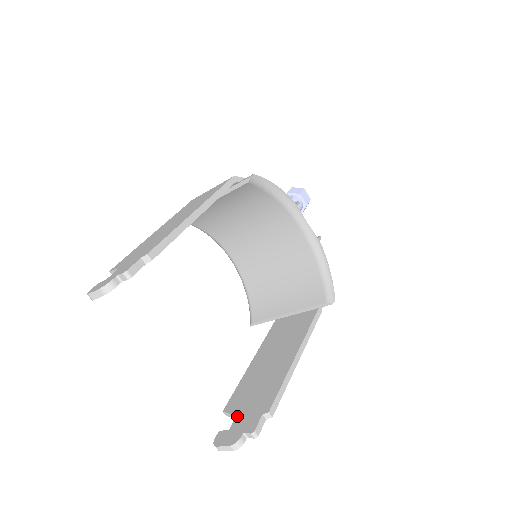
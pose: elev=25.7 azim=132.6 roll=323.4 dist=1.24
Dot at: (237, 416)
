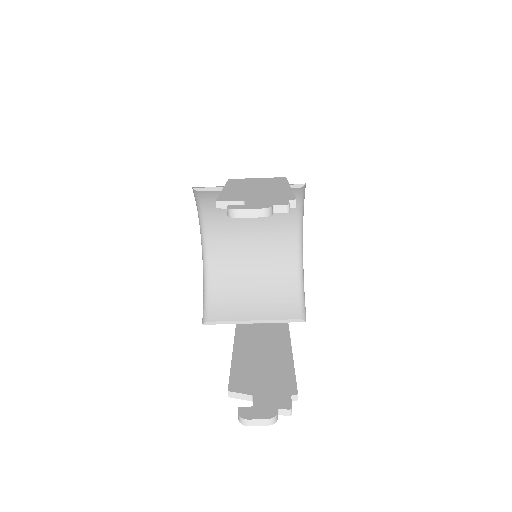
Dot at: (256, 395)
